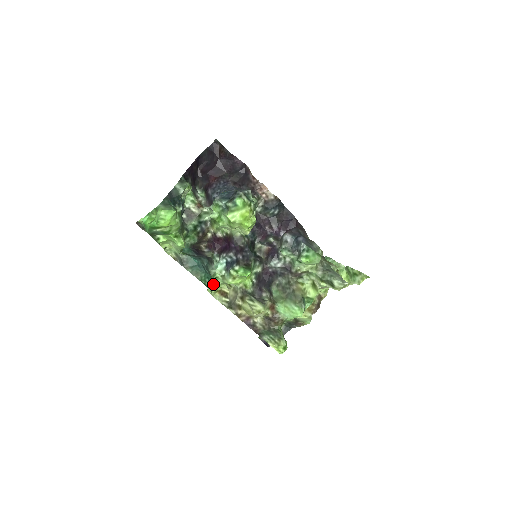
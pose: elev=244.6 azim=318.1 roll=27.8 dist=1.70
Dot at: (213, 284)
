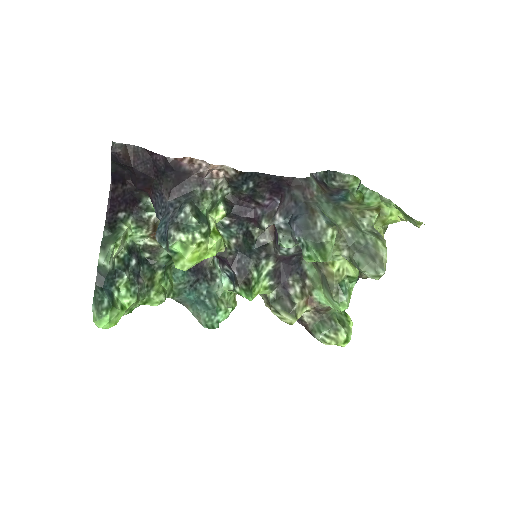
Dot at: (225, 310)
